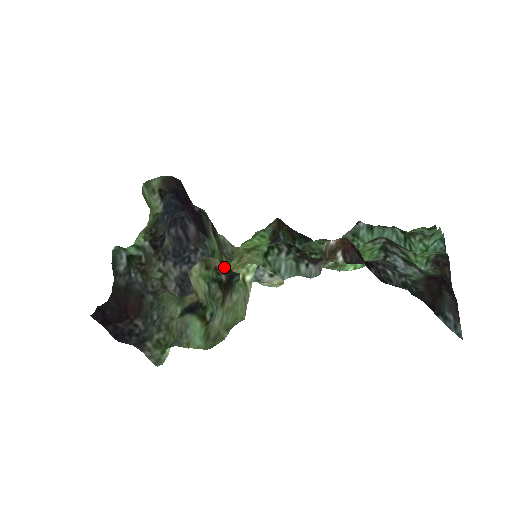
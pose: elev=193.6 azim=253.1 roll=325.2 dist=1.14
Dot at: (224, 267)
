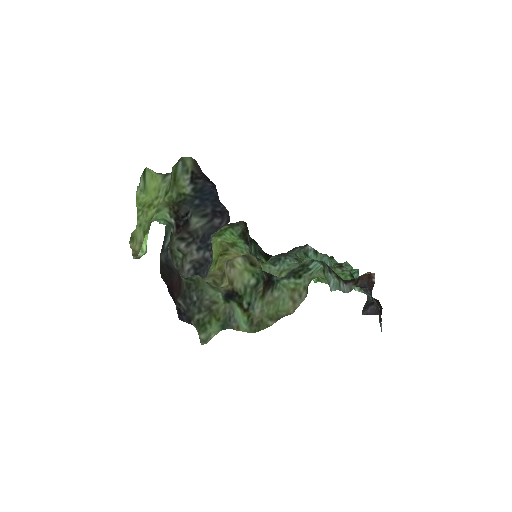
Dot at: occluded
